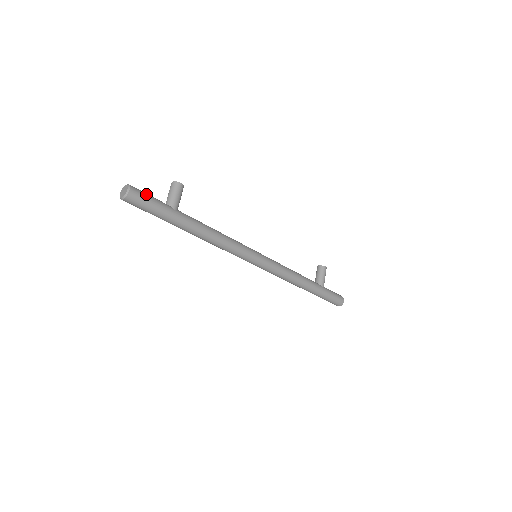
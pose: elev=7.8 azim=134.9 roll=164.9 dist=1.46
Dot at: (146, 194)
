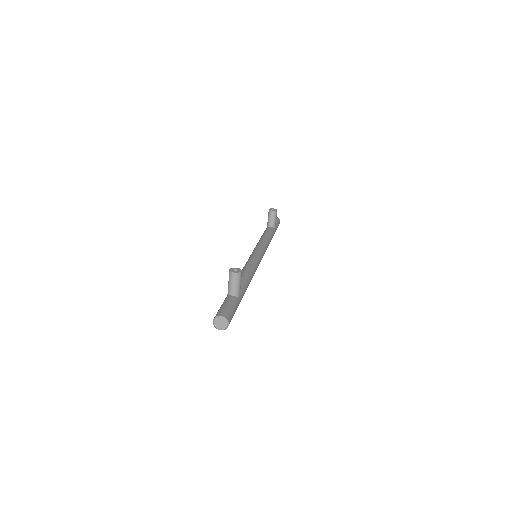
Dot at: (231, 311)
